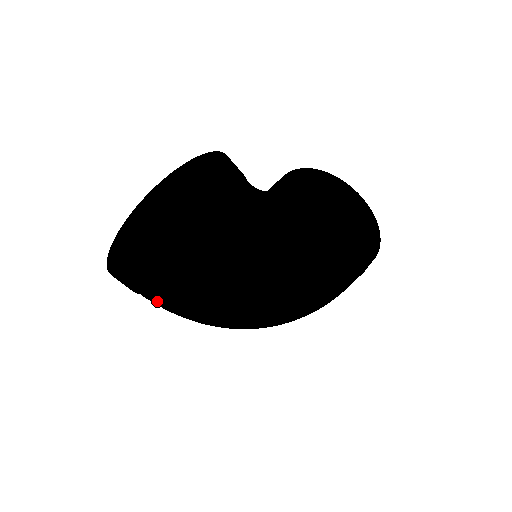
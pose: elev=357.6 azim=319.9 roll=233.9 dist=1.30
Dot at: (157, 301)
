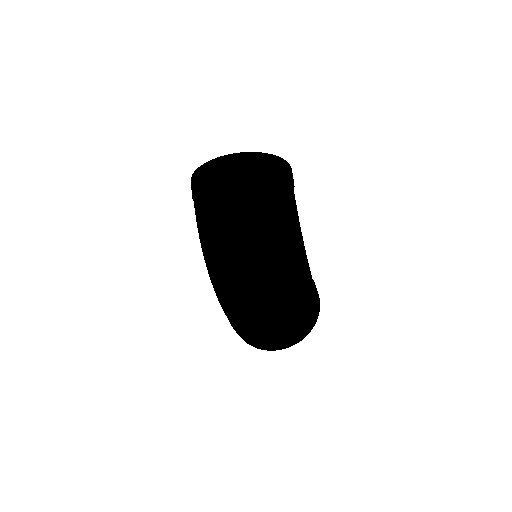
Dot at: (237, 181)
